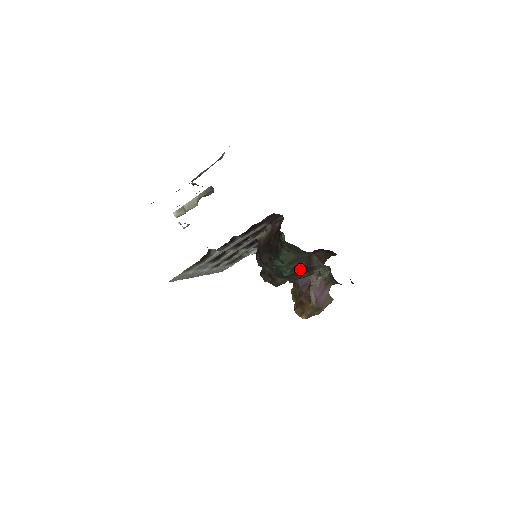
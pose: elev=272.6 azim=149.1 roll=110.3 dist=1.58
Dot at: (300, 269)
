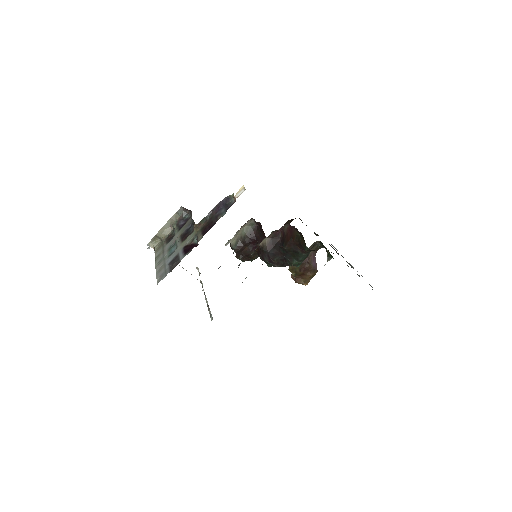
Dot at: occluded
